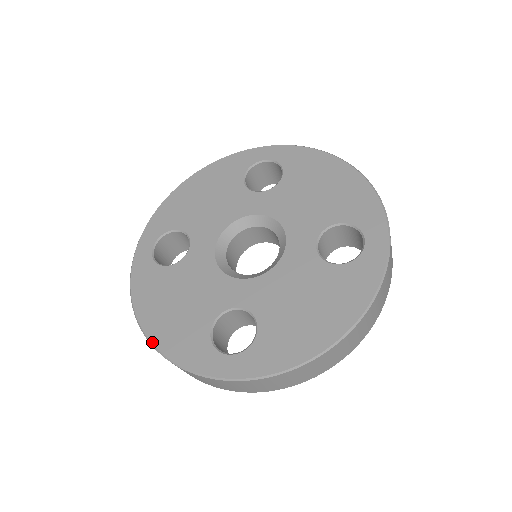
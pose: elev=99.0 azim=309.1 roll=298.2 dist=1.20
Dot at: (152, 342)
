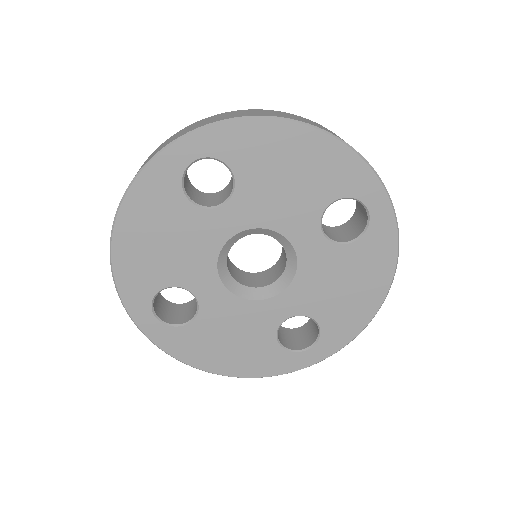
Dot at: (112, 248)
